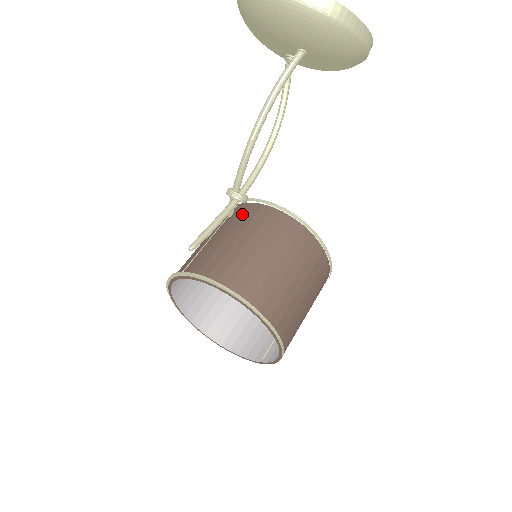
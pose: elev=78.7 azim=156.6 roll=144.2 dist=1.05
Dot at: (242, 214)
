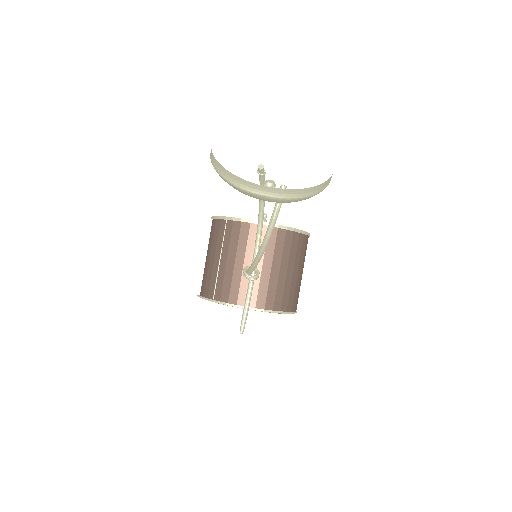
Dot at: (237, 235)
